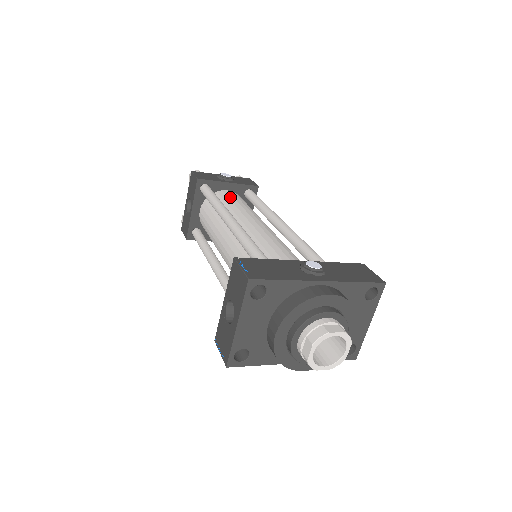
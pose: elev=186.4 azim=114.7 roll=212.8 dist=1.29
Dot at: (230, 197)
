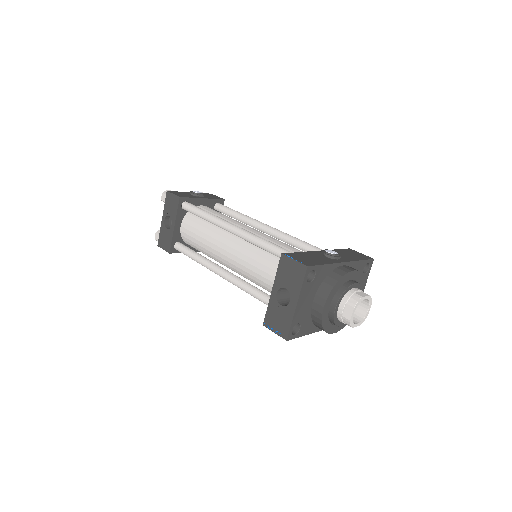
Dot at: (210, 211)
